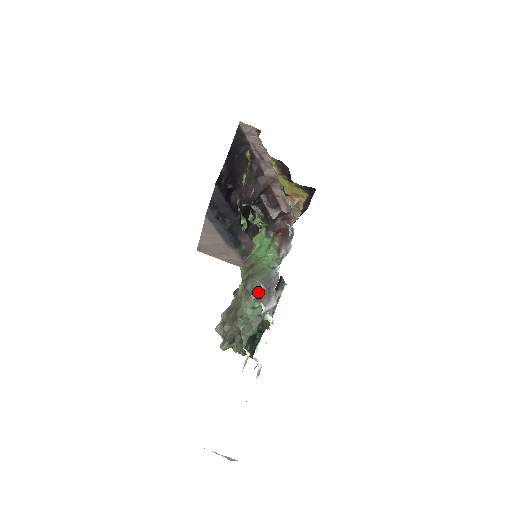
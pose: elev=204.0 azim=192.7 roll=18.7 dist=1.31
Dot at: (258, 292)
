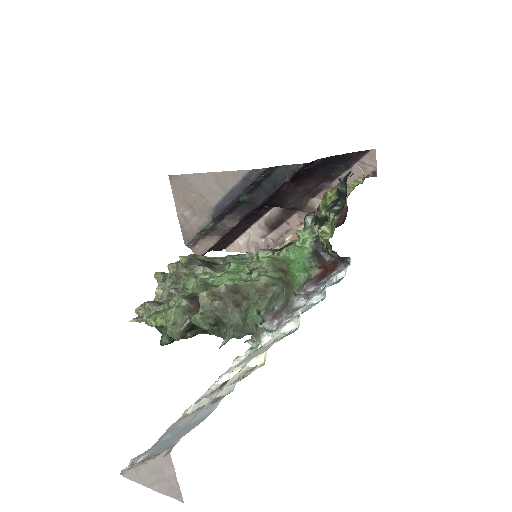
Dot at: (276, 303)
